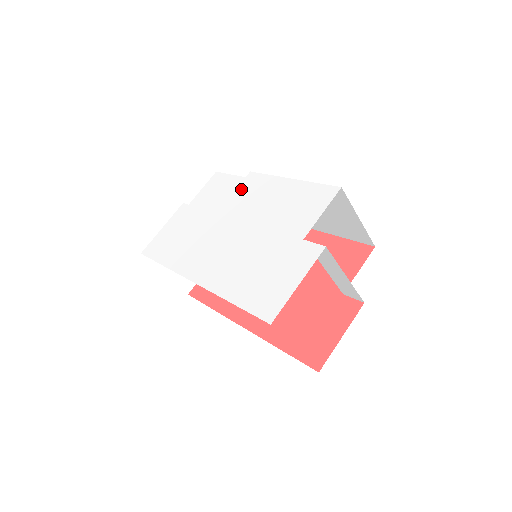
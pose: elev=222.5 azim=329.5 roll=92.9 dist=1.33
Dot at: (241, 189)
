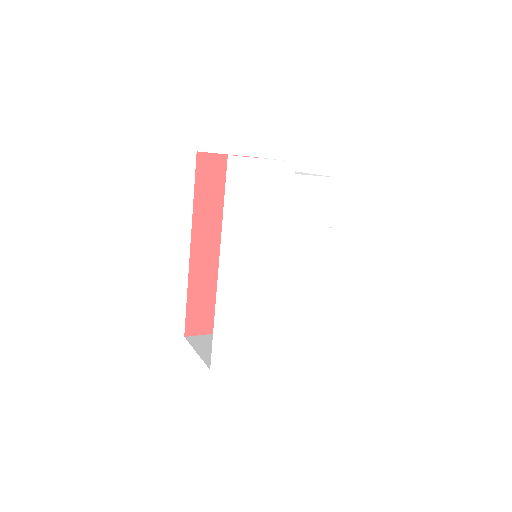
Dot at: (316, 236)
